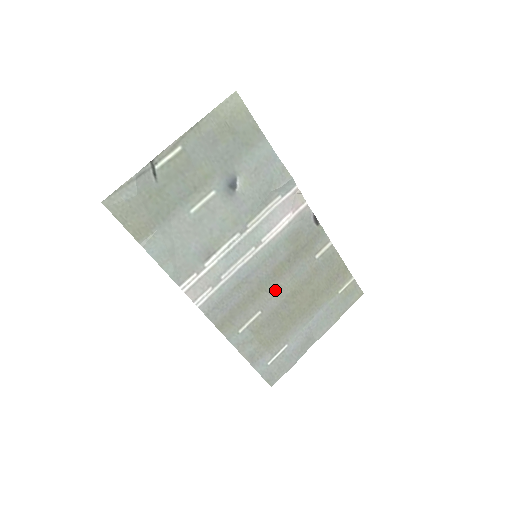
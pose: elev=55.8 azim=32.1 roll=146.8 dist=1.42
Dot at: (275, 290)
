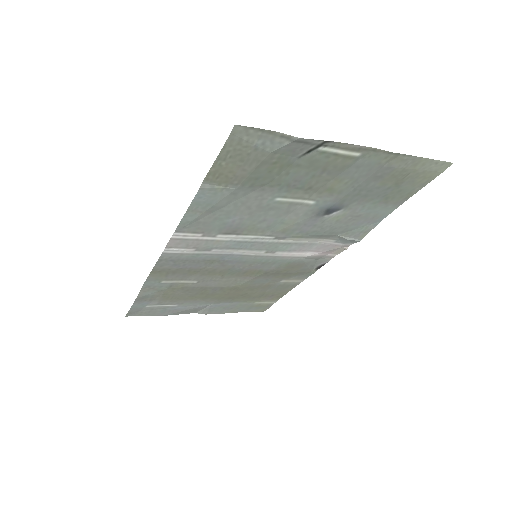
Dot at: (228, 279)
